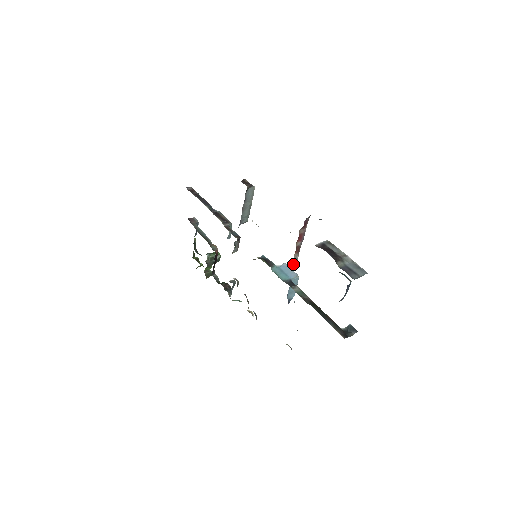
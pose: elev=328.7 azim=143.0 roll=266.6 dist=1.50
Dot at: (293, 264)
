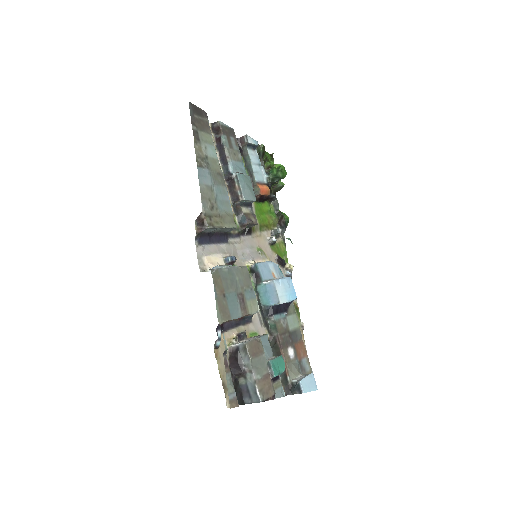
Dot at: (254, 313)
